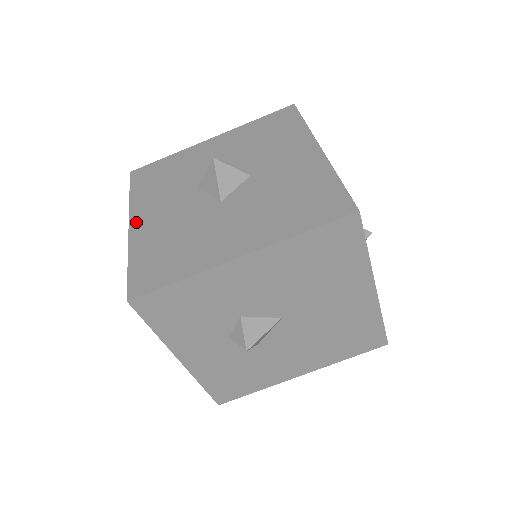
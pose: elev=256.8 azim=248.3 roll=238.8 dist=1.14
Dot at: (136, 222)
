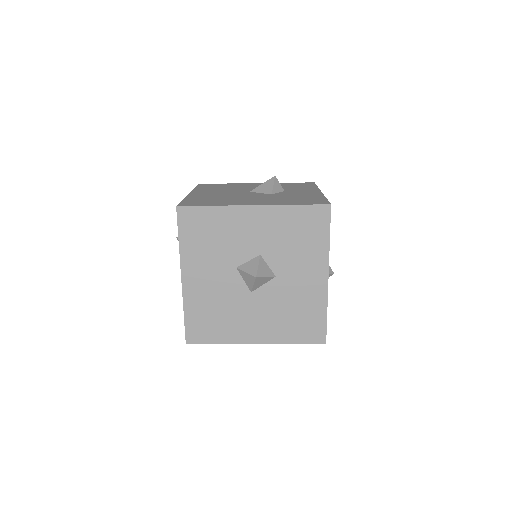
Dot at: (187, 278)
